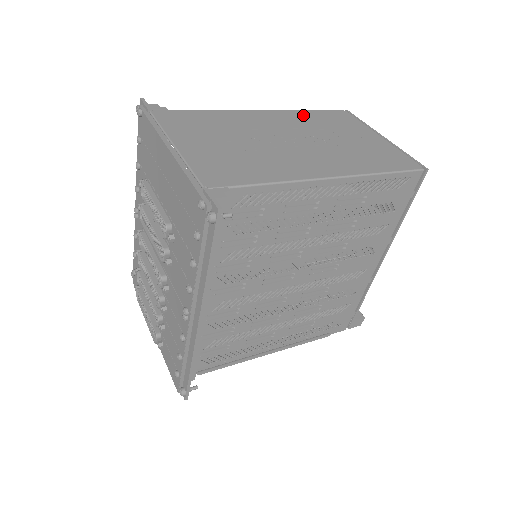
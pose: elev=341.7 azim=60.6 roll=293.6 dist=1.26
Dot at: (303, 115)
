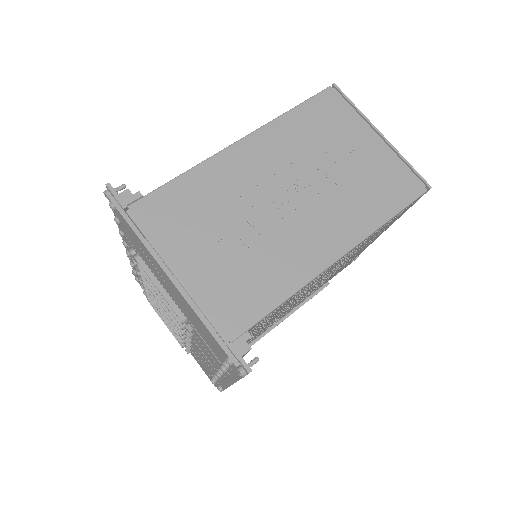
Dot at: (289, 127)
